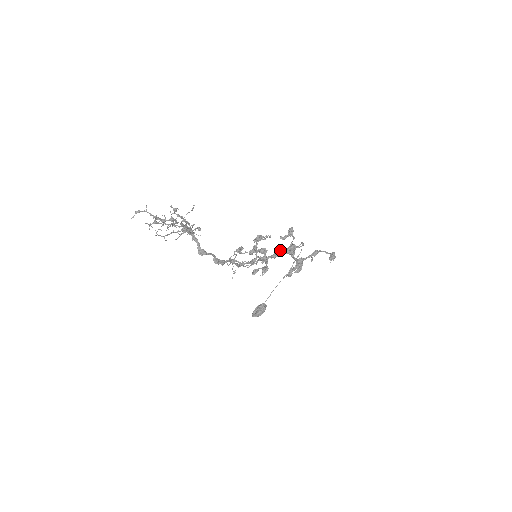
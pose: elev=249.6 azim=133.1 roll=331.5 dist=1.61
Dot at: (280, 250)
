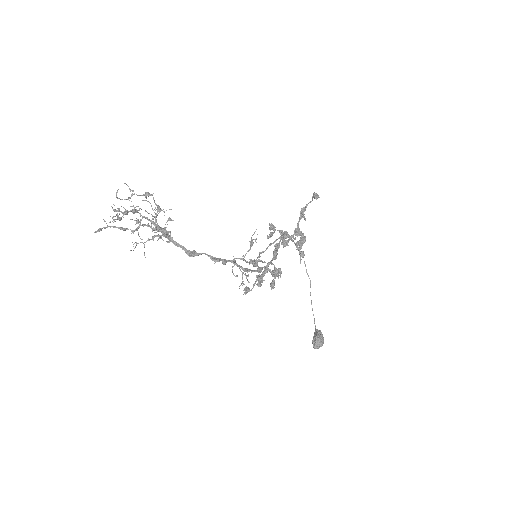
Dot at: (275, 244)
